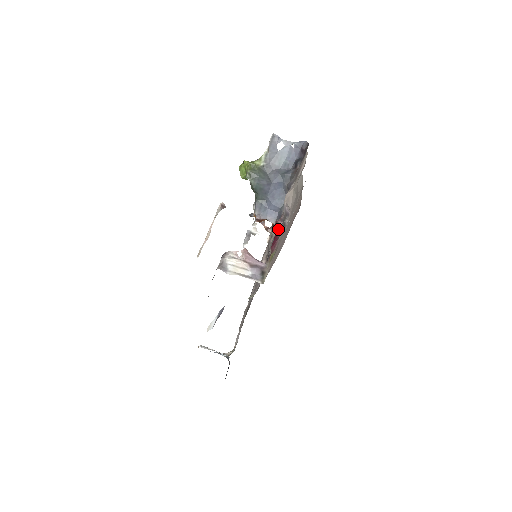
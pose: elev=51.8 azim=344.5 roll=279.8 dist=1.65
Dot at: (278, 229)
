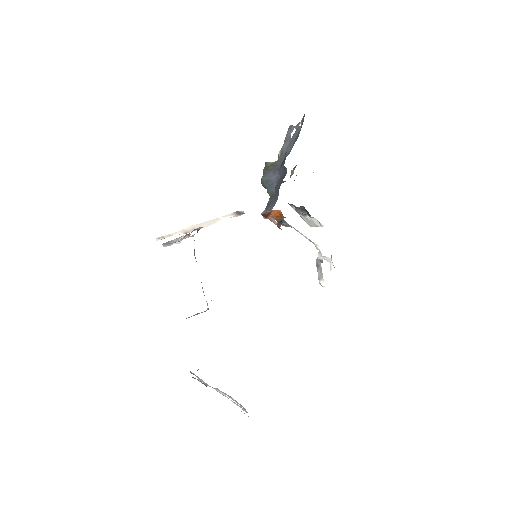
Dot at: occluded
